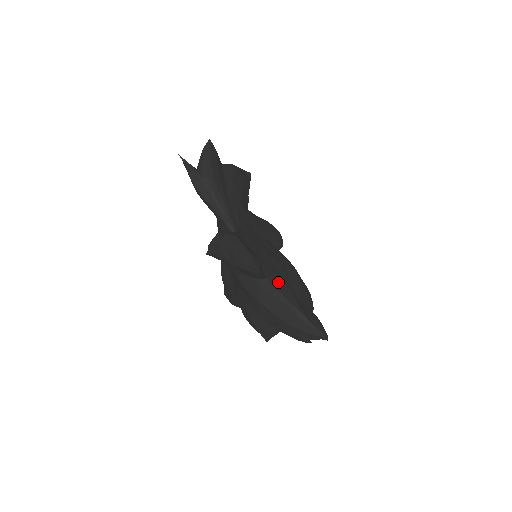
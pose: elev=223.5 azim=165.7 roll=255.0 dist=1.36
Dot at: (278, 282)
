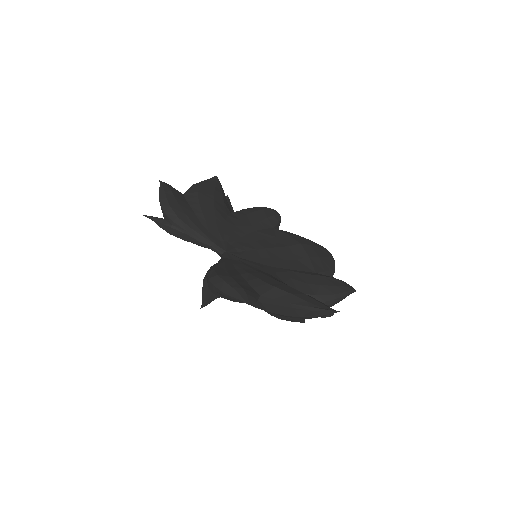
Dot at: (273, 291)
